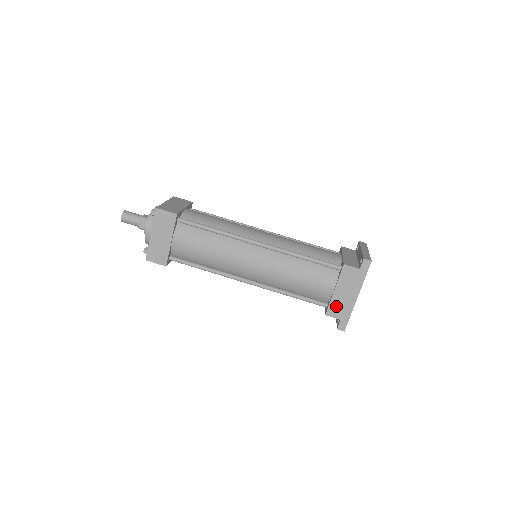
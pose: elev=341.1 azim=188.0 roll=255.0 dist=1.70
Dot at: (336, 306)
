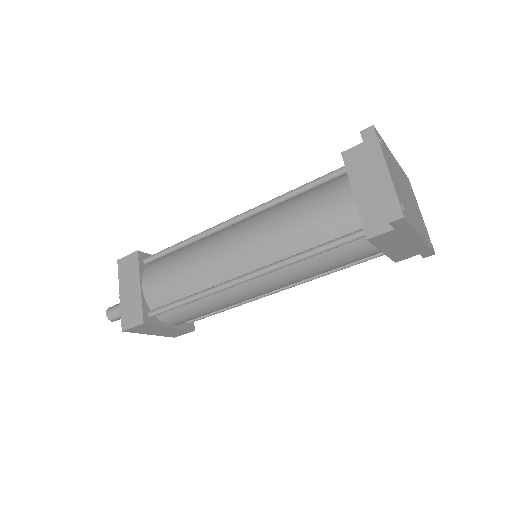
Dot at: (400, 254)
